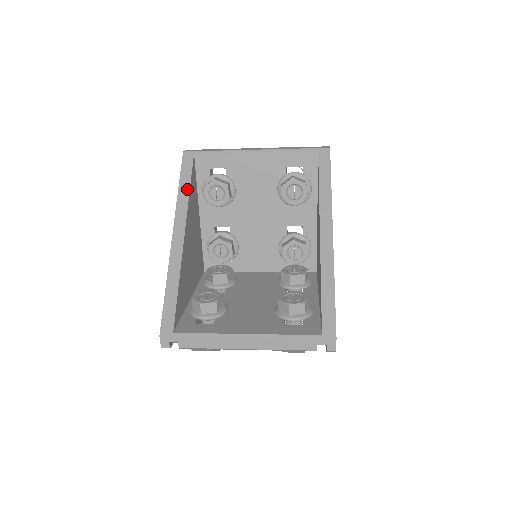
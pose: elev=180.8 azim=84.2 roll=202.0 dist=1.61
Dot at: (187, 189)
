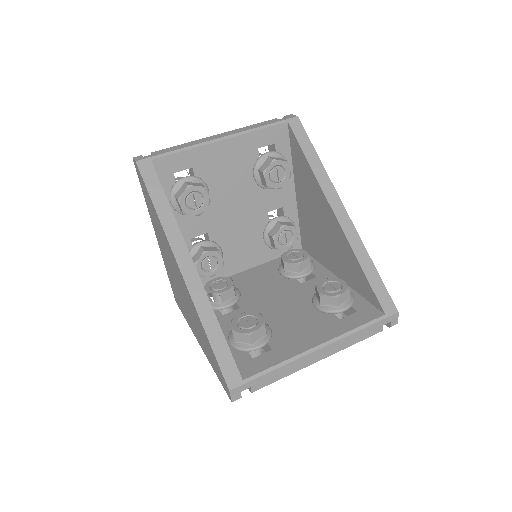
Dot at: (167, 207)
